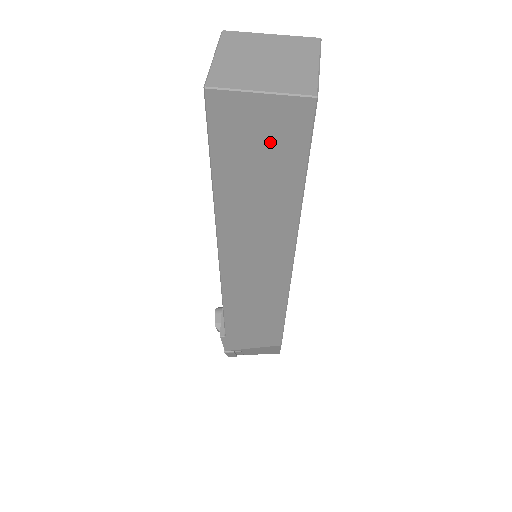
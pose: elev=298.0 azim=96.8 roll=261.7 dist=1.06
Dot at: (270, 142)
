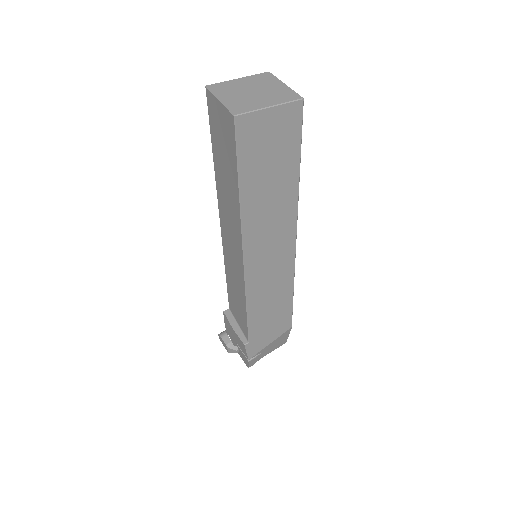
Dot at: (277, 142)
